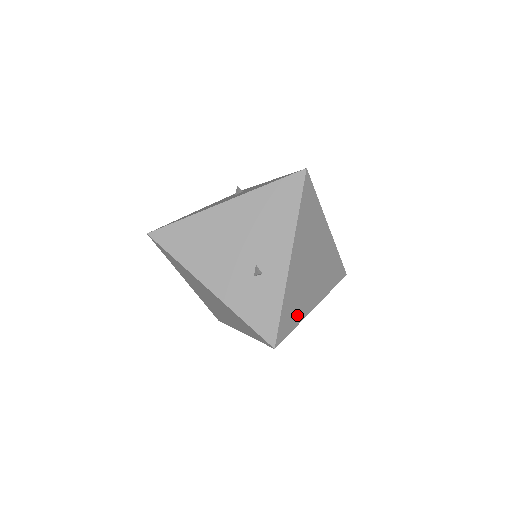
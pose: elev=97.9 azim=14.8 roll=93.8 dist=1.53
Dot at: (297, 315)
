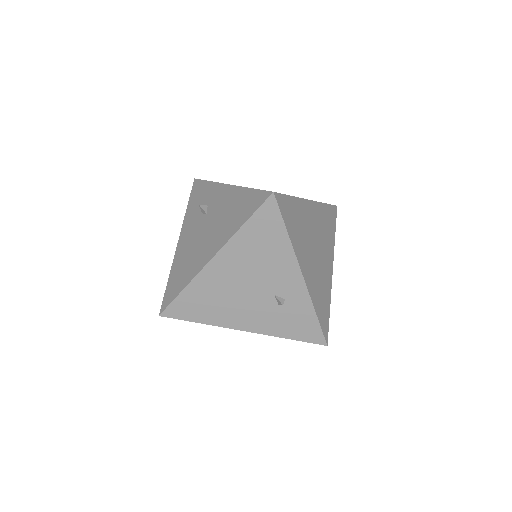
Dot at: (326, 300)
